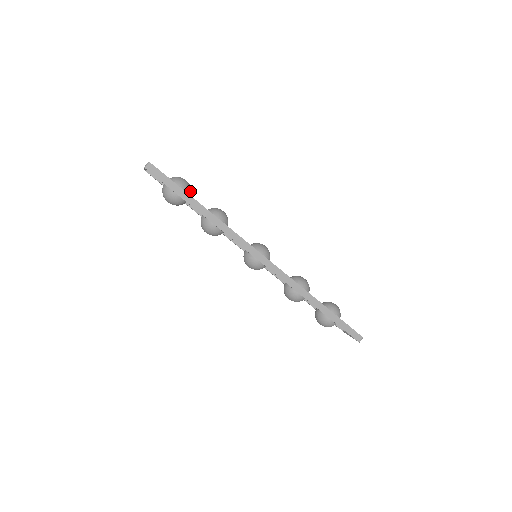
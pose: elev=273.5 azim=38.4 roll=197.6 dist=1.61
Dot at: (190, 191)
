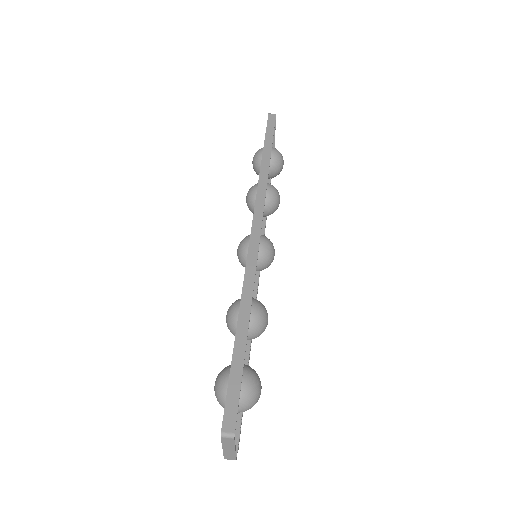
Dot at: (276, 165)
